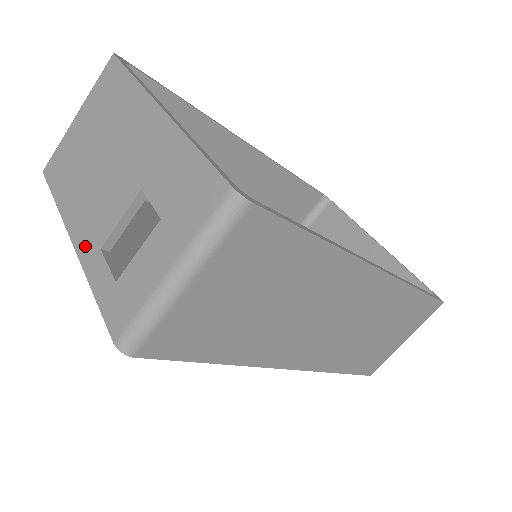
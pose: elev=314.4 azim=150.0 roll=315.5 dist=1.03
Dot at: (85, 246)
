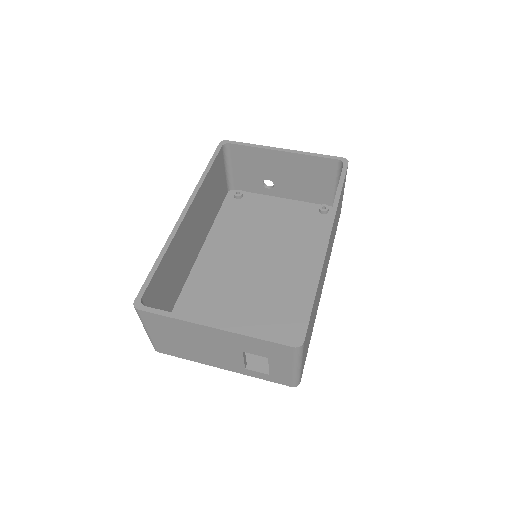
Dot at: (234, 369)
